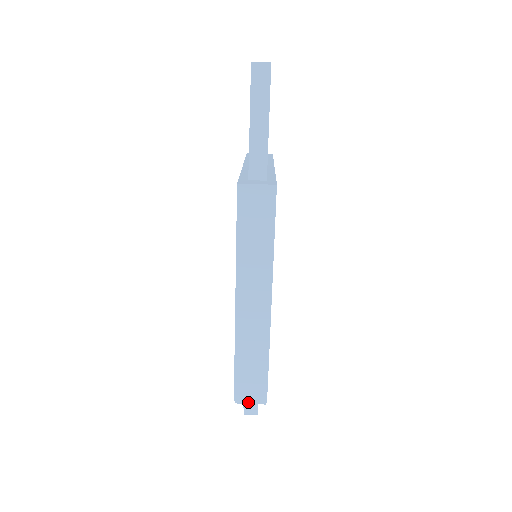
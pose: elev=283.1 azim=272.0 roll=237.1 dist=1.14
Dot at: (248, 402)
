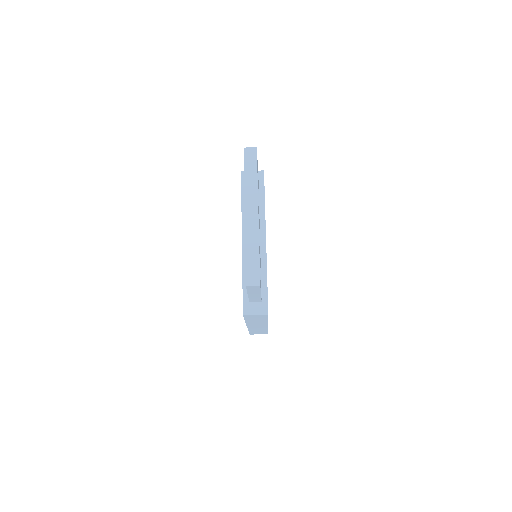
Dot at: occluded
